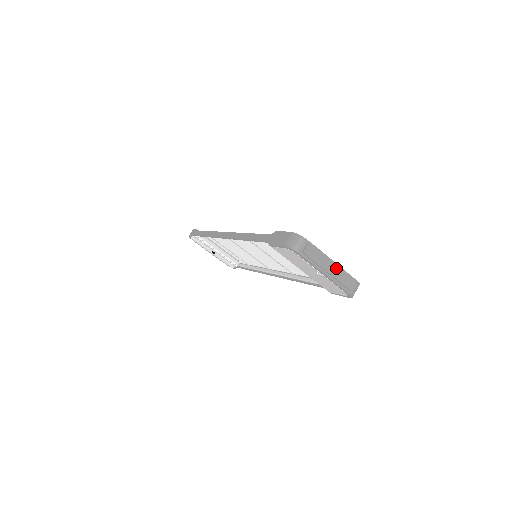
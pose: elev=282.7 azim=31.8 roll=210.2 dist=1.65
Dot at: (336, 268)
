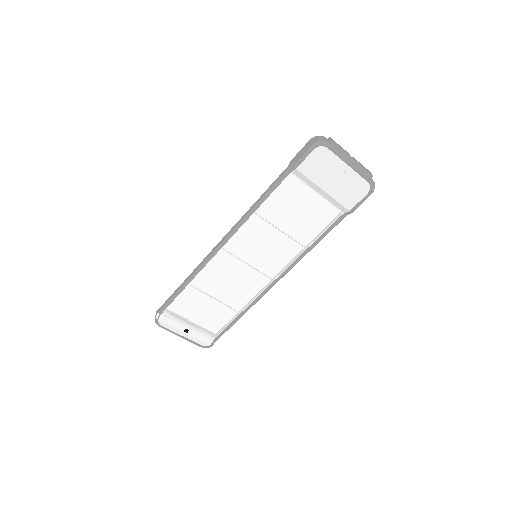
Dot at: (354, 159)
